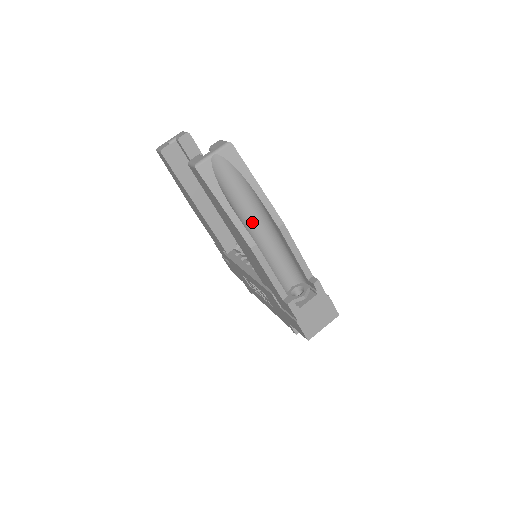
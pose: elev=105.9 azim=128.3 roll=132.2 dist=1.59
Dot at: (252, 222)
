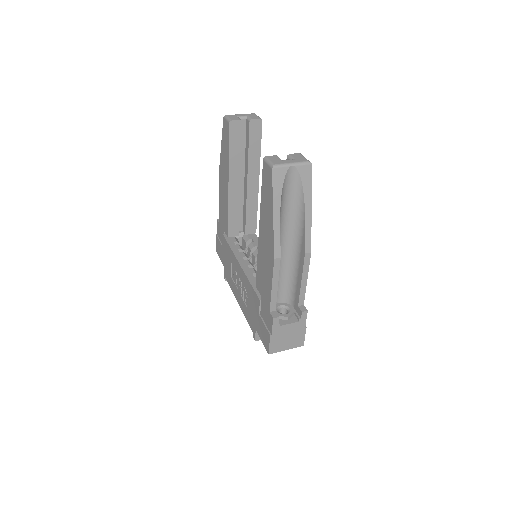
Dot at: (284, 235)
